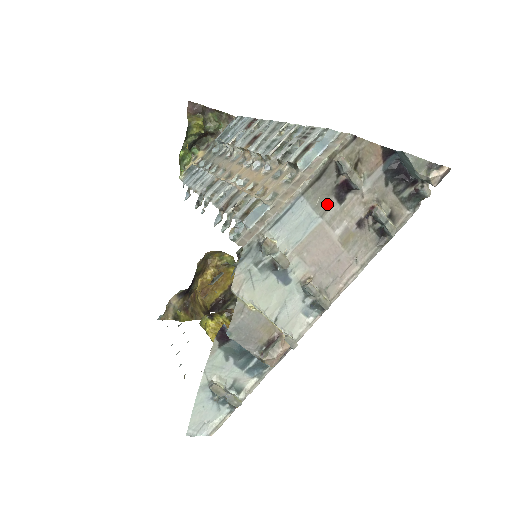
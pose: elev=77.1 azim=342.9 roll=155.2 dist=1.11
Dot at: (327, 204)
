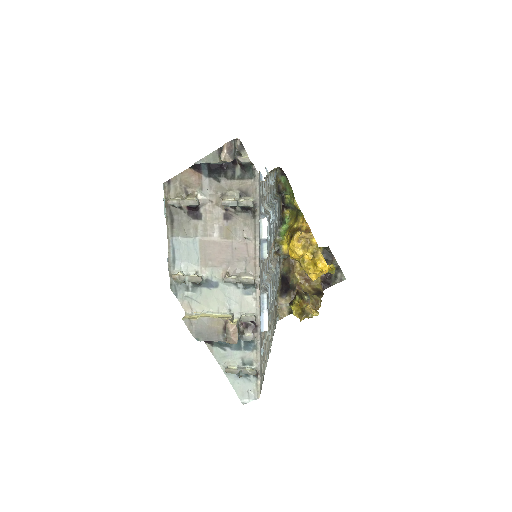
Dot at: (193, 227)
